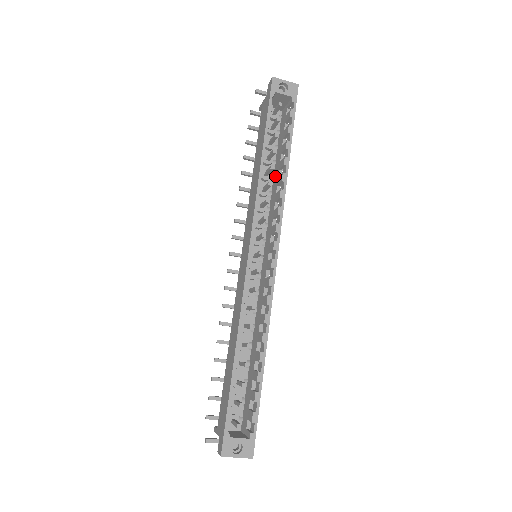
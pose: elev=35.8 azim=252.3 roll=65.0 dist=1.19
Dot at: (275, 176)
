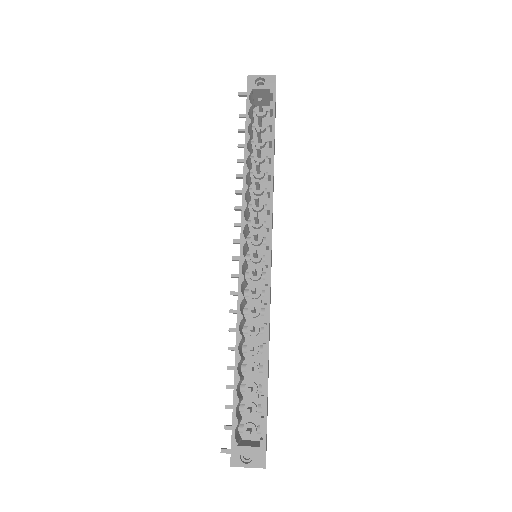
Dot at: occluded
